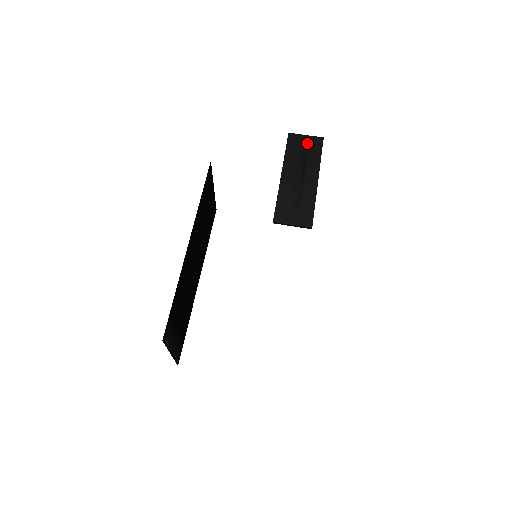
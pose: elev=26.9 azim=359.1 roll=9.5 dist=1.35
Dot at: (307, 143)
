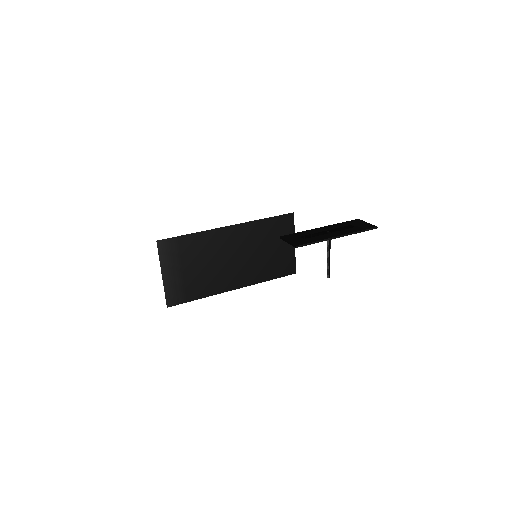
Dot at: (362, 225)
